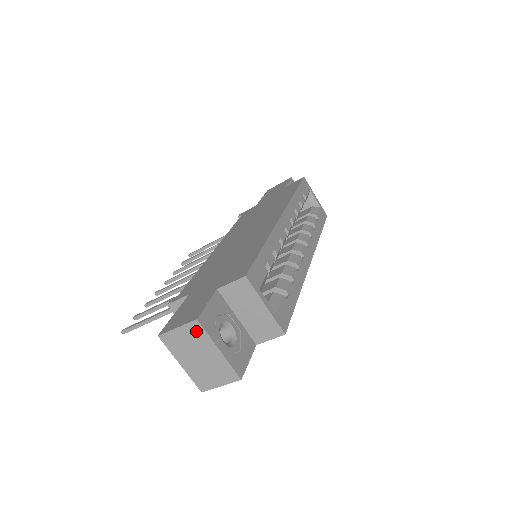
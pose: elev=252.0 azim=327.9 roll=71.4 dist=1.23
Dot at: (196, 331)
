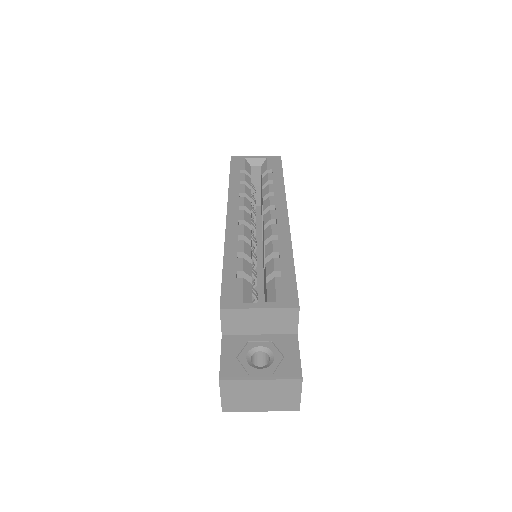
Dot at: (231, 386)
